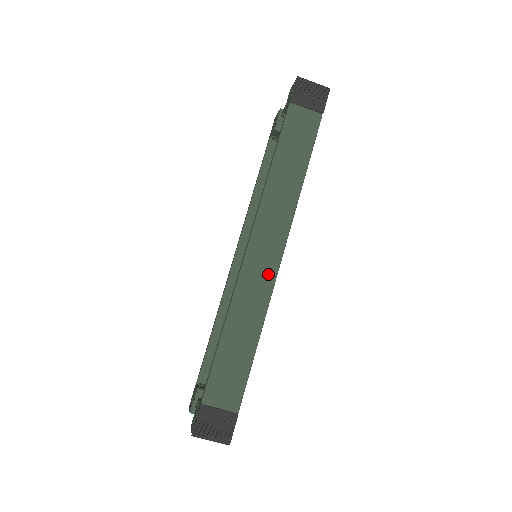
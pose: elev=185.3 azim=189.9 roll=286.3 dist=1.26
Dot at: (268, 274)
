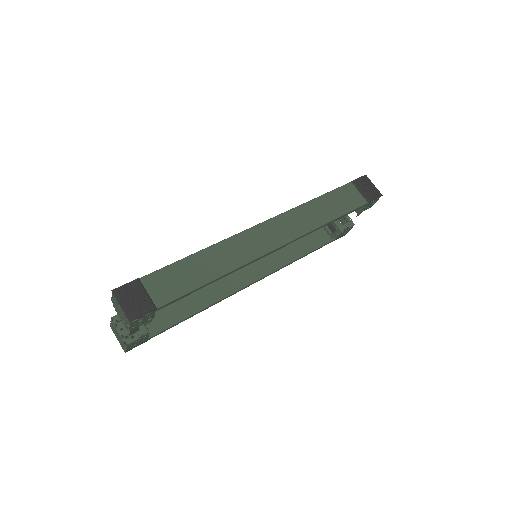
Dot at: (259, 248)
